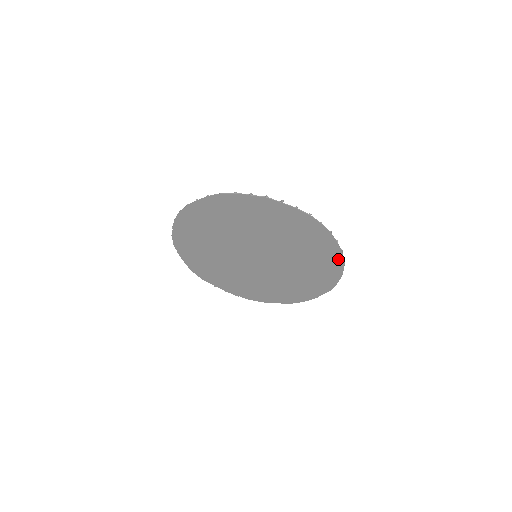
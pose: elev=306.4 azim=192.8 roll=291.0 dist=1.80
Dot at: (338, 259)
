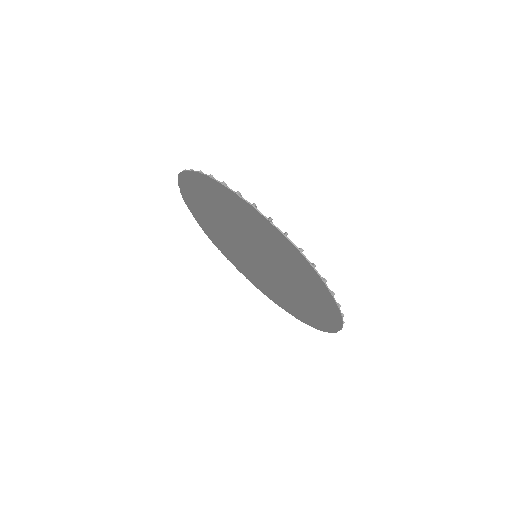
Dot at: (335, 311)
